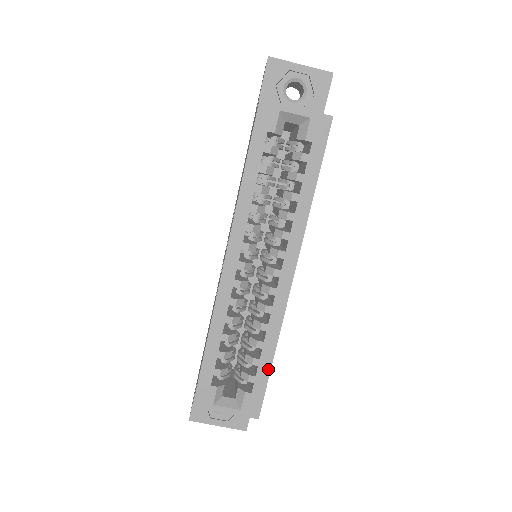
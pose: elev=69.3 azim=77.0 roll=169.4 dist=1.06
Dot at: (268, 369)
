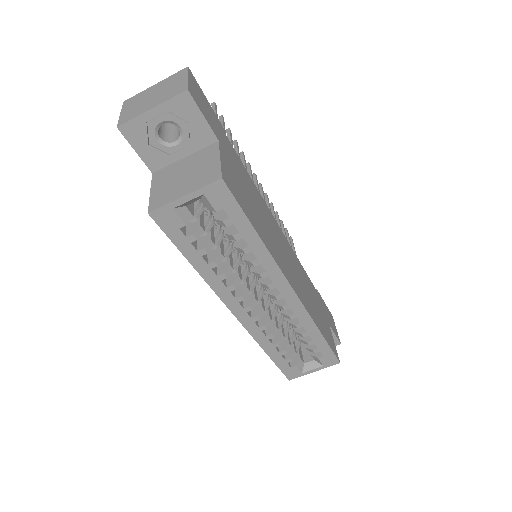
Dot at: (323, 341)
